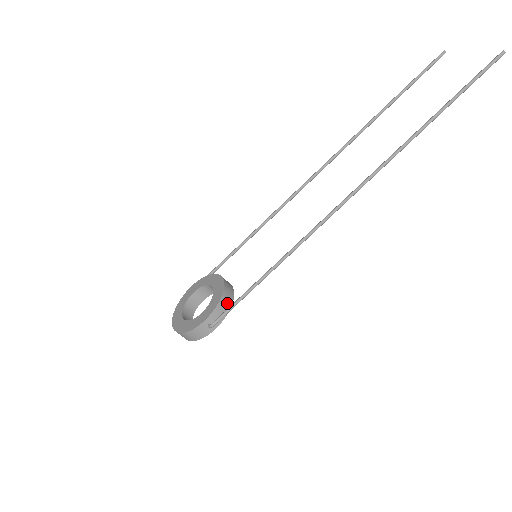
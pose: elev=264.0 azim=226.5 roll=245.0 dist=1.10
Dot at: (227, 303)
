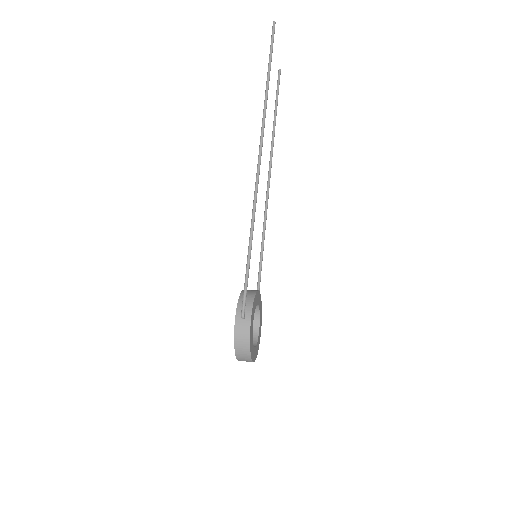
Dot at: (249, 295)
